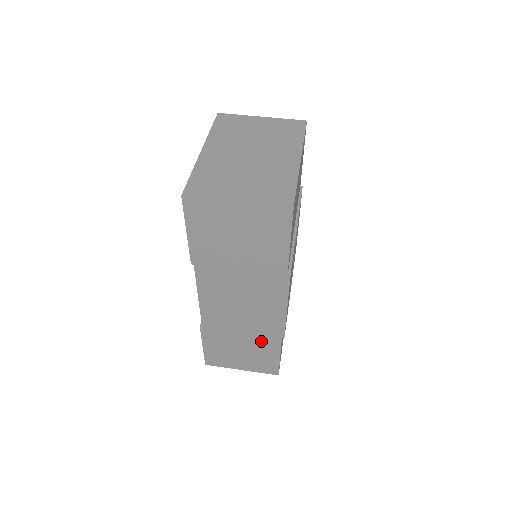
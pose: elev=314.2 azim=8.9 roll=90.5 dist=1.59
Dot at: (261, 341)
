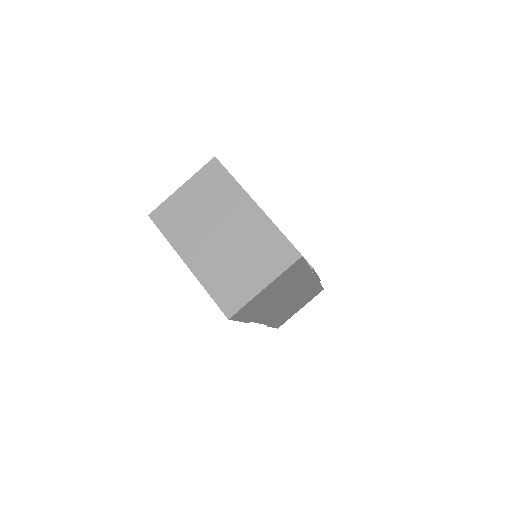
Dot at: (307, 294)
